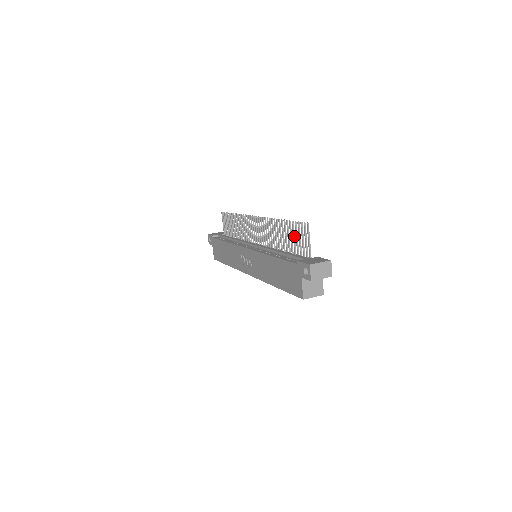
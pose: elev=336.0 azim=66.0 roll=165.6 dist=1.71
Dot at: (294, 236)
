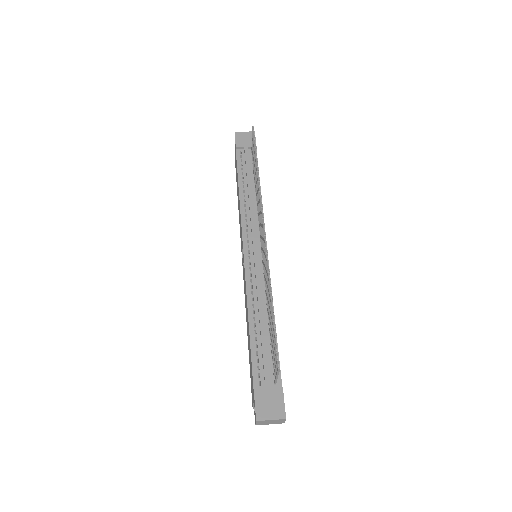
Dot at: (273, 336)
